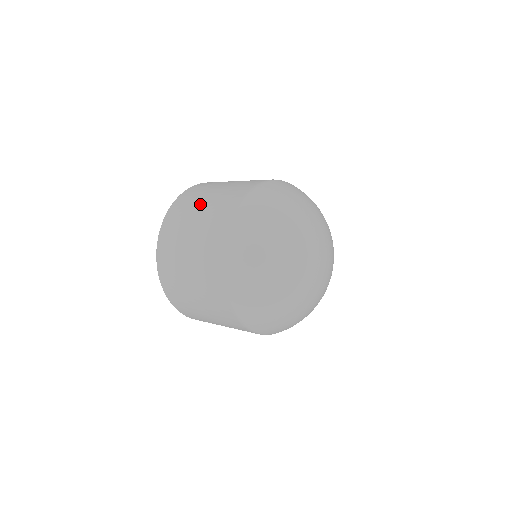
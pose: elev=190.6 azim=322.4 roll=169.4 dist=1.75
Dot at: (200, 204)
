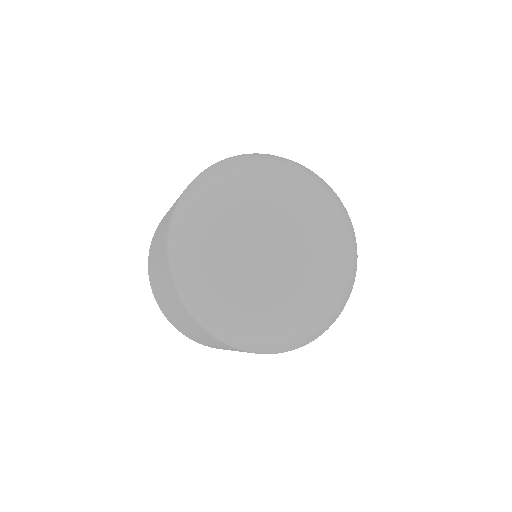
Dot at: (165, 217)
